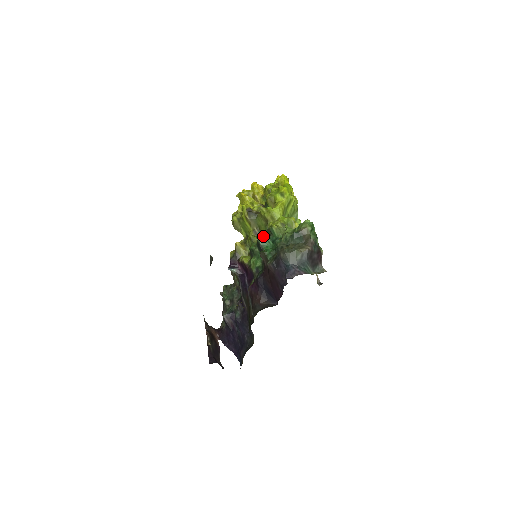
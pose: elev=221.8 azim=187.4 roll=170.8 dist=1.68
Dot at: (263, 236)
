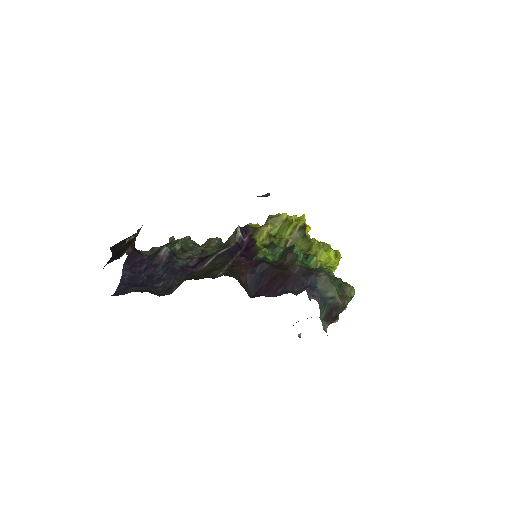
Dot at: occluded
